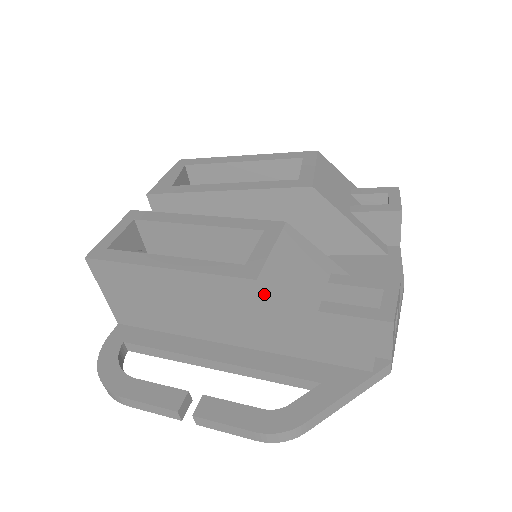
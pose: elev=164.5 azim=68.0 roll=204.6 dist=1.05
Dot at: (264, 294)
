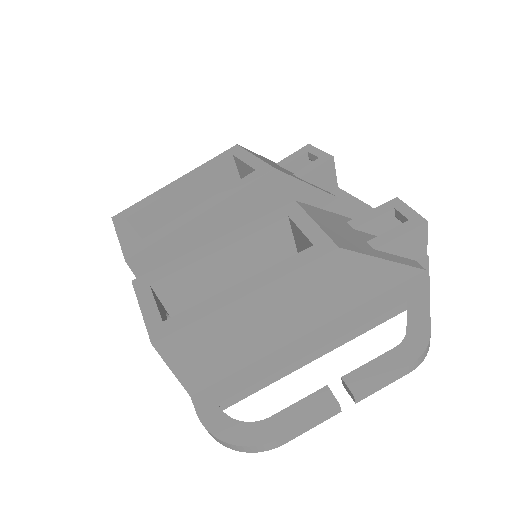
Dot at: (345, 257)
